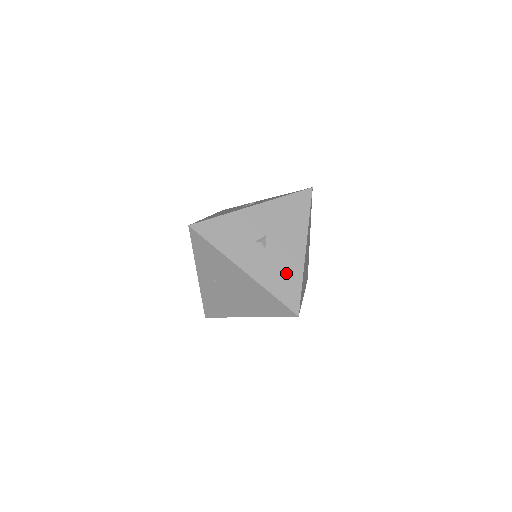
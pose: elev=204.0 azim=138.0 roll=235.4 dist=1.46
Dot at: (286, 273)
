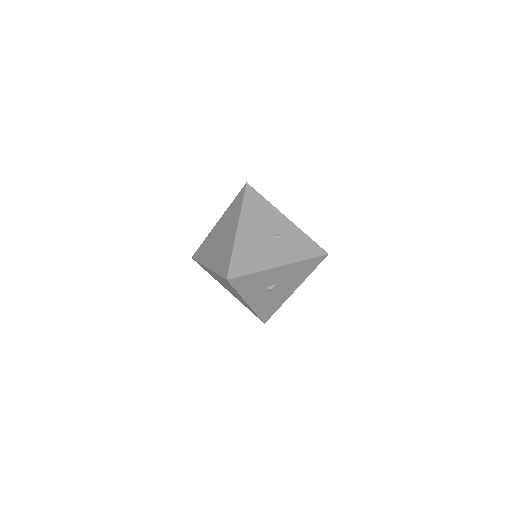
Dot at: (273, 304)
